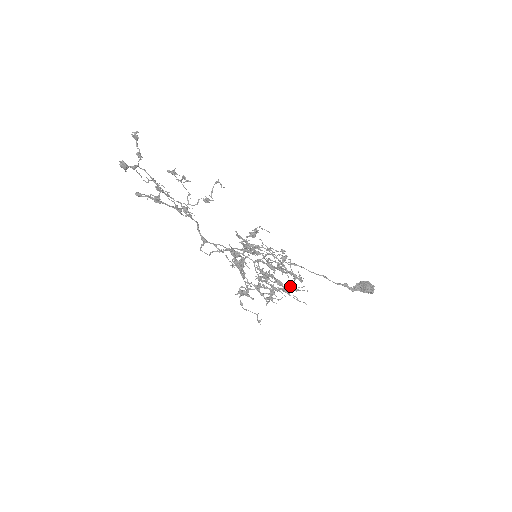
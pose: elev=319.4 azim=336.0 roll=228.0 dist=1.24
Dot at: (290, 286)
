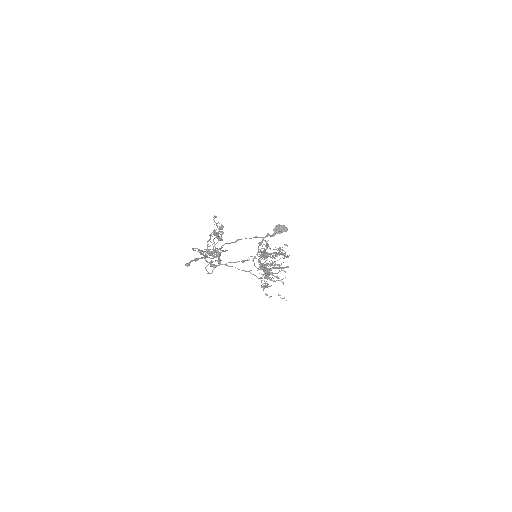
Dot at: (281, 263)
